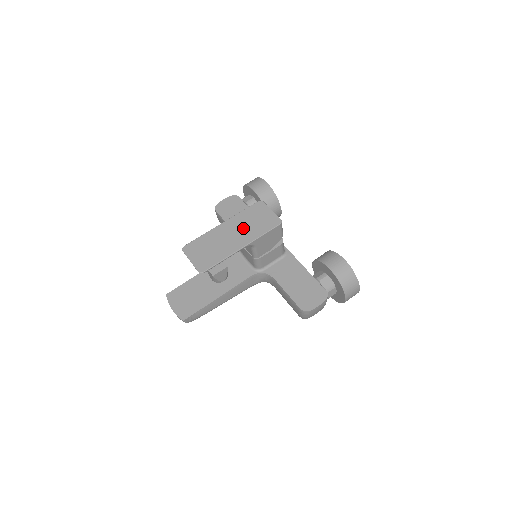
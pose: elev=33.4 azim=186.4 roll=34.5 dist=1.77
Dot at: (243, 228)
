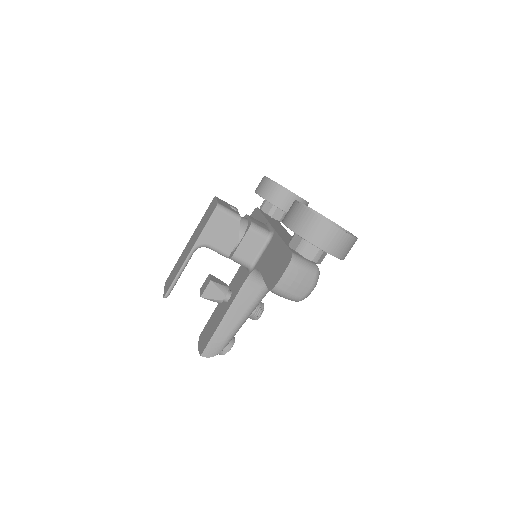
Dot at: (196, 234)
